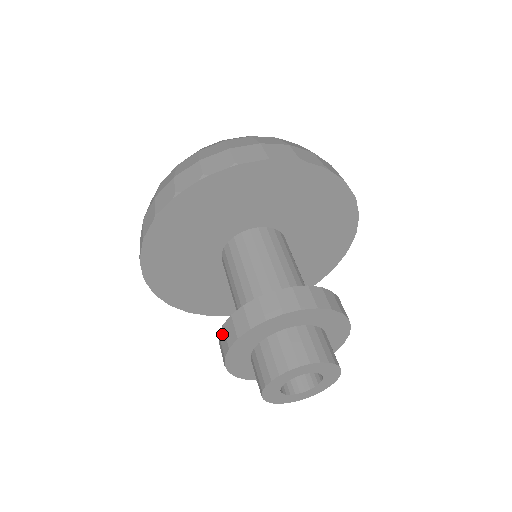
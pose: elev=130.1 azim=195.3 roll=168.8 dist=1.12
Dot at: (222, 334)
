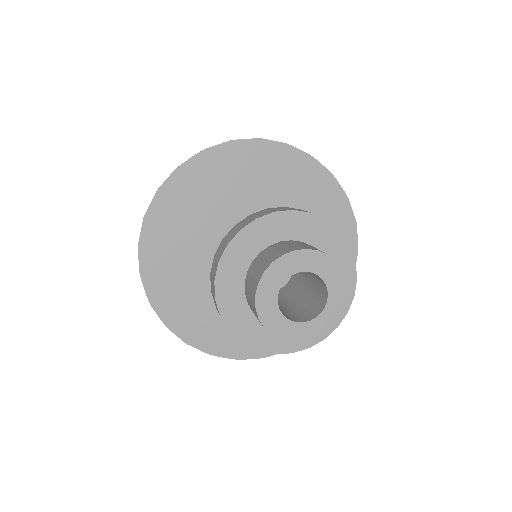
Dot at: (213, 264)
